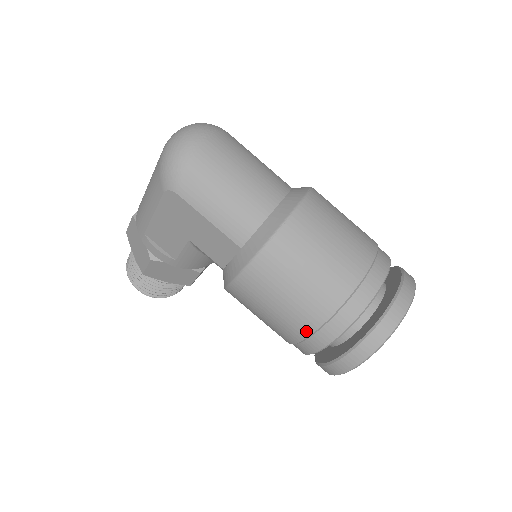
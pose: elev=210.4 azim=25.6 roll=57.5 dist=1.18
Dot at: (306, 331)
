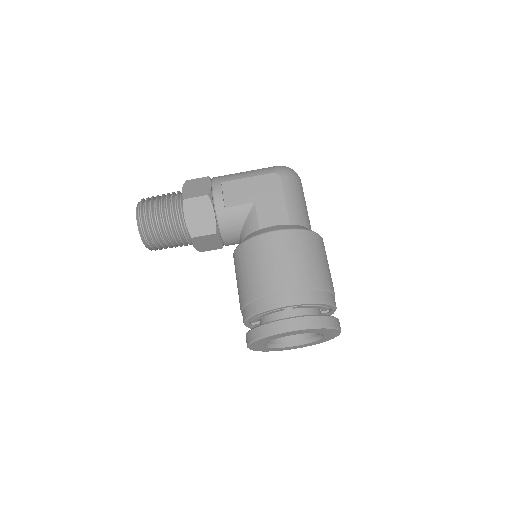
Dot at: (295, 285)
